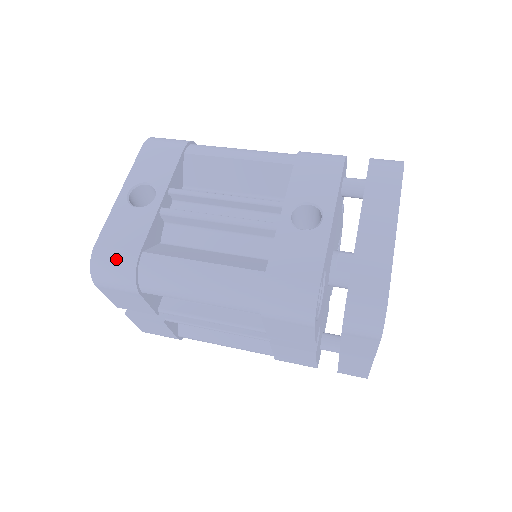
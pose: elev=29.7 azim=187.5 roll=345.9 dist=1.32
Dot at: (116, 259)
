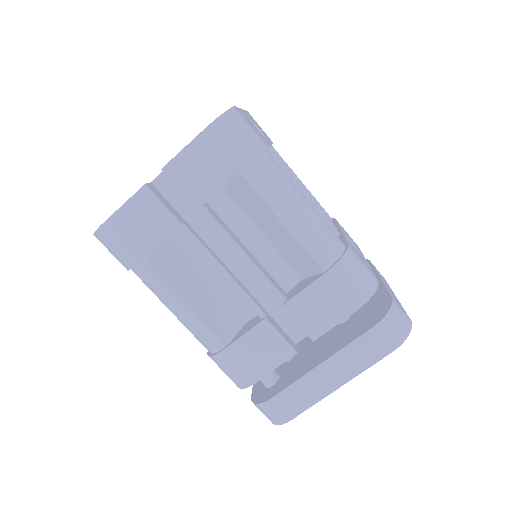
Dot at: (251, 131)
